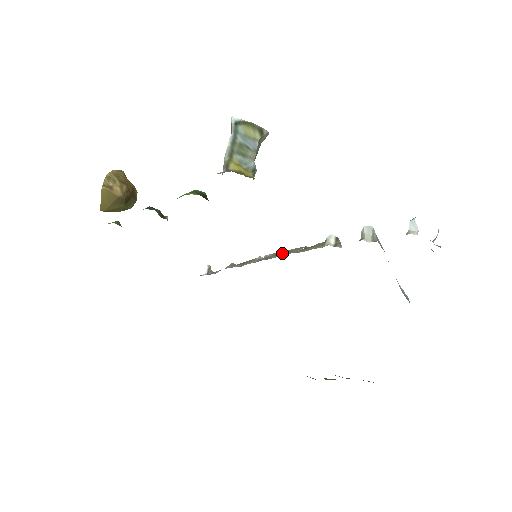
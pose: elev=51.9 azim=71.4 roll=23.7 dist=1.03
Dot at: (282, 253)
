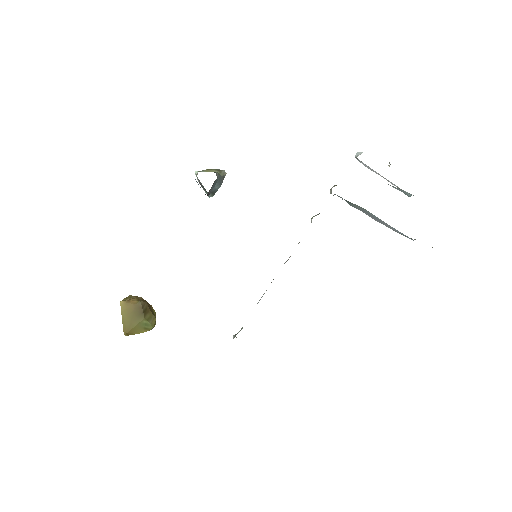
Dot at: occluded
